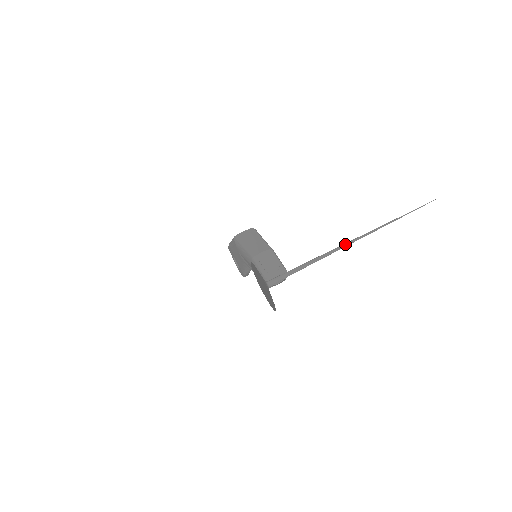
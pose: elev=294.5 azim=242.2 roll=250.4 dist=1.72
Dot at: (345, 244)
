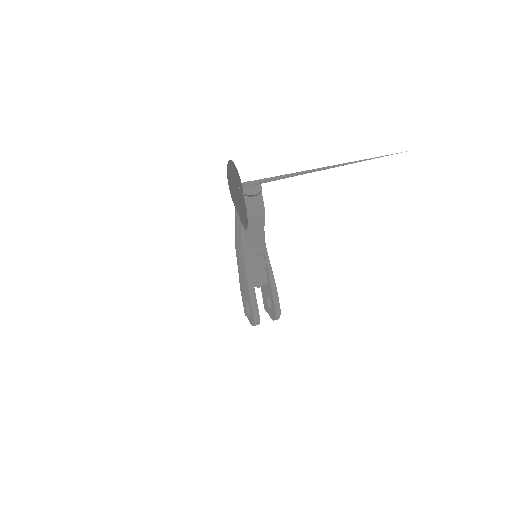
Dot at: (316, 169)
